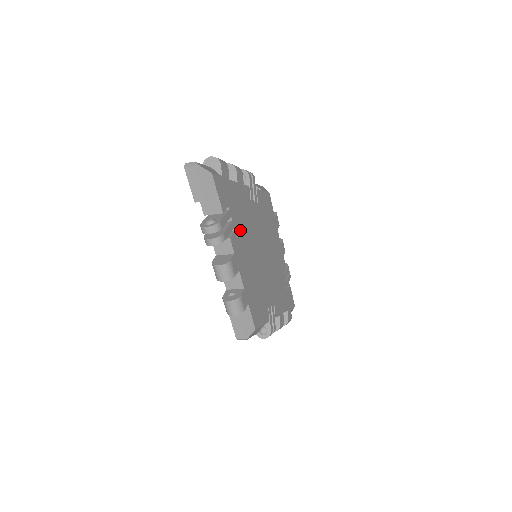
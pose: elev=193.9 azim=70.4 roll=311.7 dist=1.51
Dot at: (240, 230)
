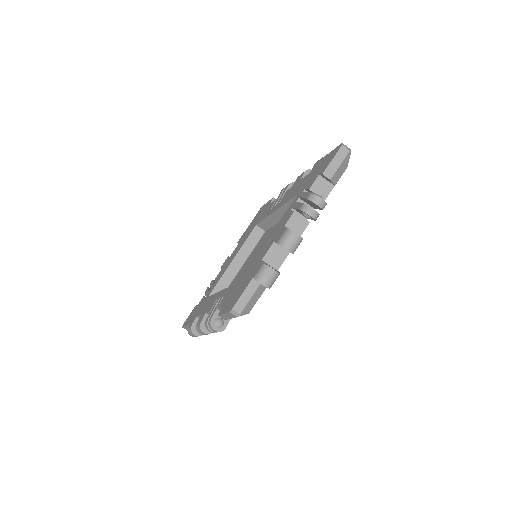
Dot at: occluded
